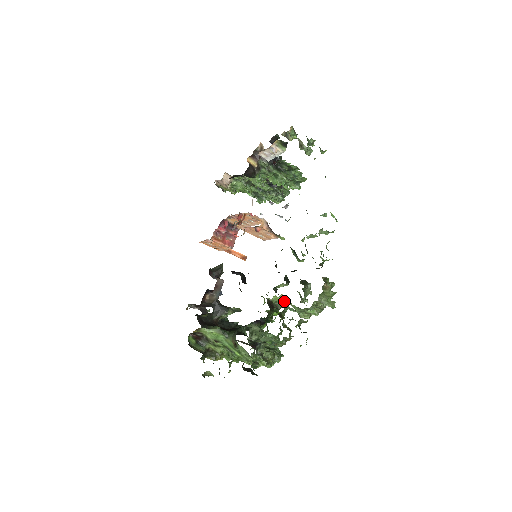
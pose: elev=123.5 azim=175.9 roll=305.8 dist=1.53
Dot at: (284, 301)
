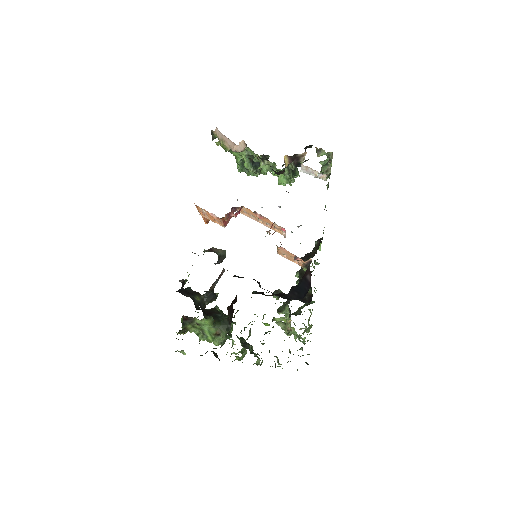
Dot at: (290, 325)
